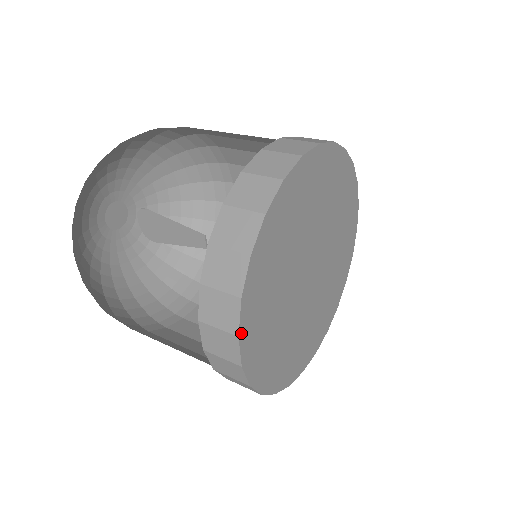
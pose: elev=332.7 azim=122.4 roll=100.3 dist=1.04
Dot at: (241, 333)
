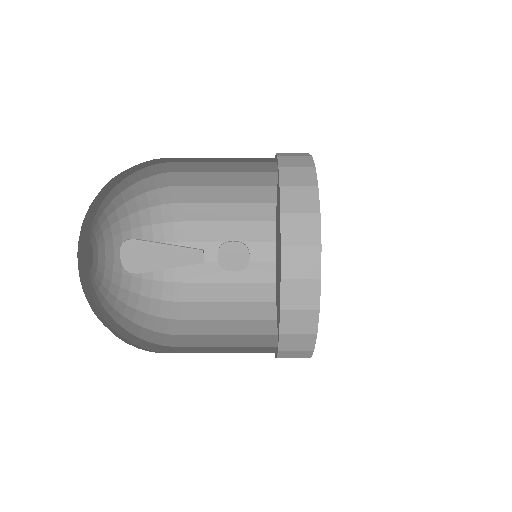
Dot at: (320, 277)
